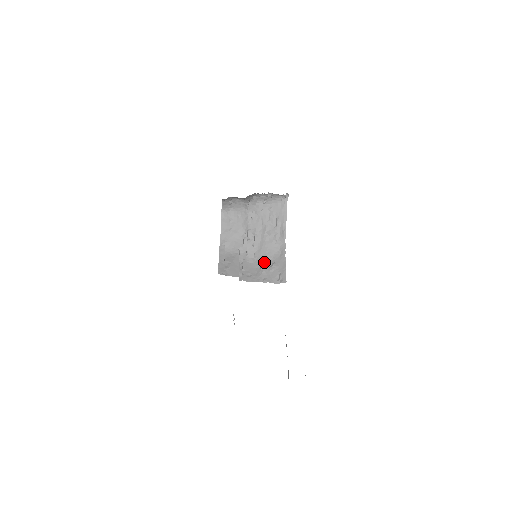
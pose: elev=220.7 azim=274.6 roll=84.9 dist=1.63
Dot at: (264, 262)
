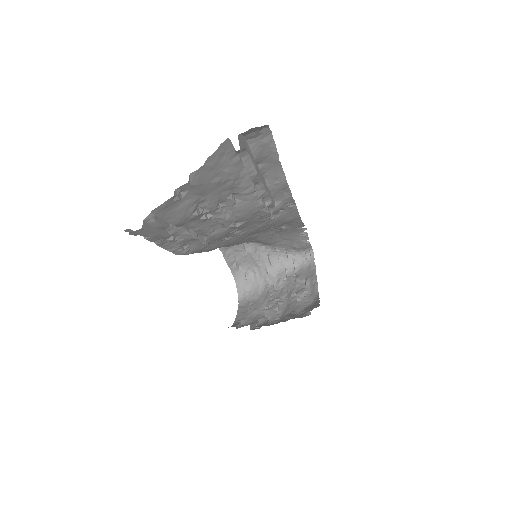
Dot at: (290, 314)
